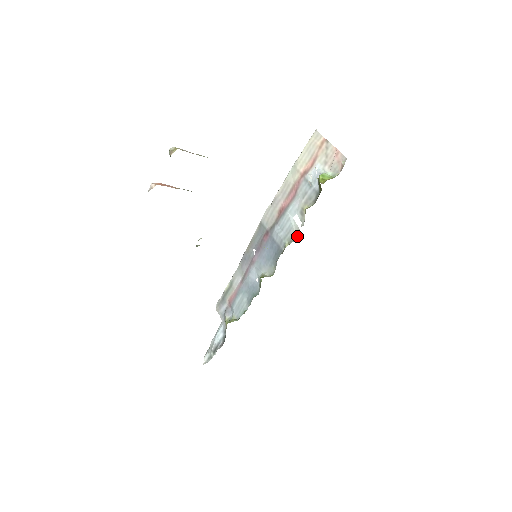
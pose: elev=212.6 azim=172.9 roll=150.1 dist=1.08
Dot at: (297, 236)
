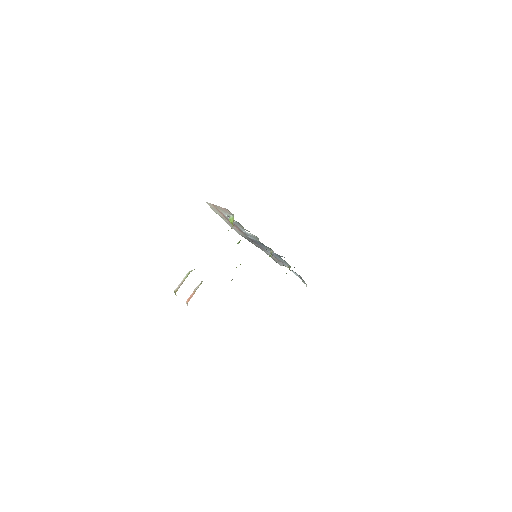
Dot at: (257, 237)
